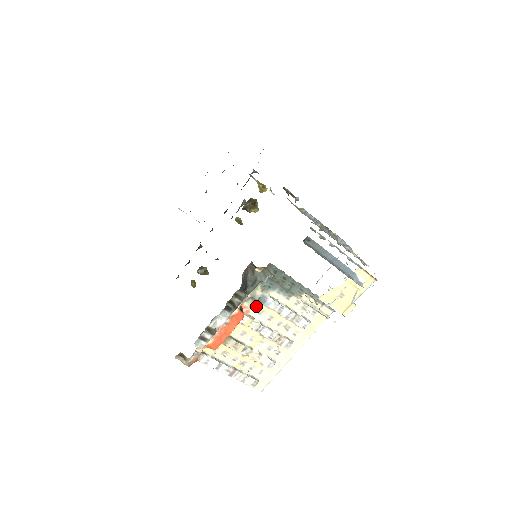
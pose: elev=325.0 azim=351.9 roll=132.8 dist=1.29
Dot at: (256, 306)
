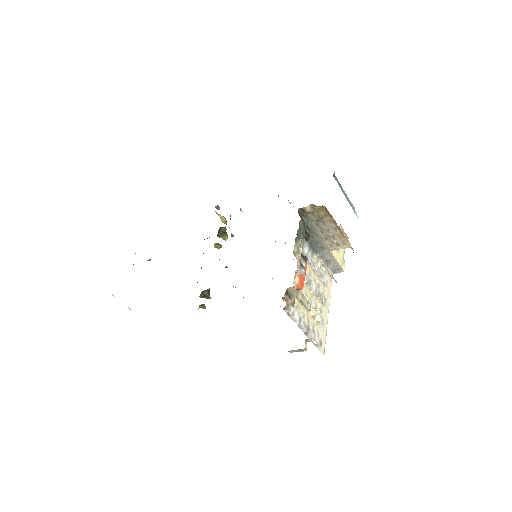
Dot at: occluded
